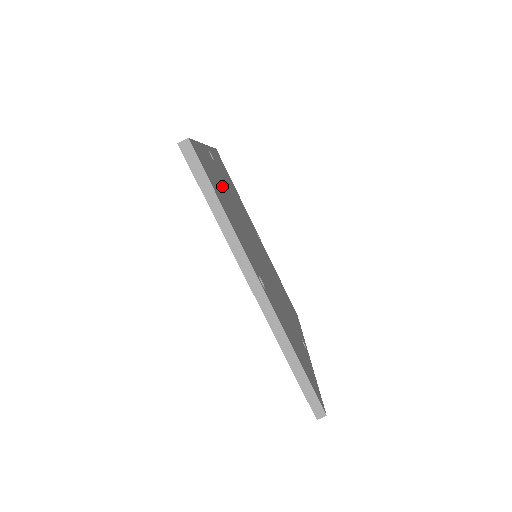
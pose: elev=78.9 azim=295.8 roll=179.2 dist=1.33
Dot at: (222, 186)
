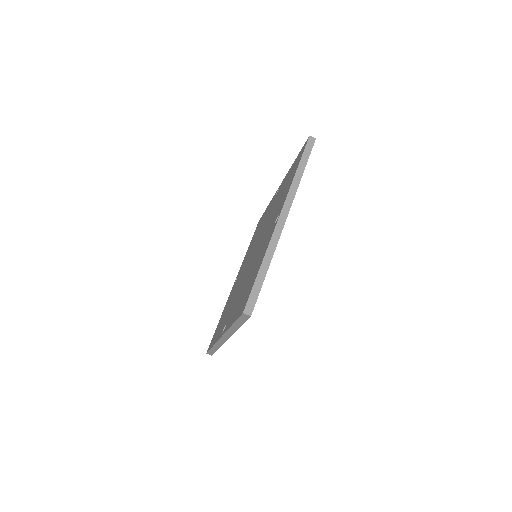
Dot at: occluded
